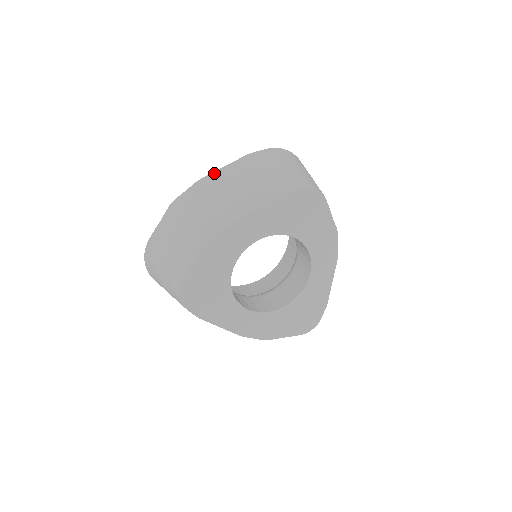
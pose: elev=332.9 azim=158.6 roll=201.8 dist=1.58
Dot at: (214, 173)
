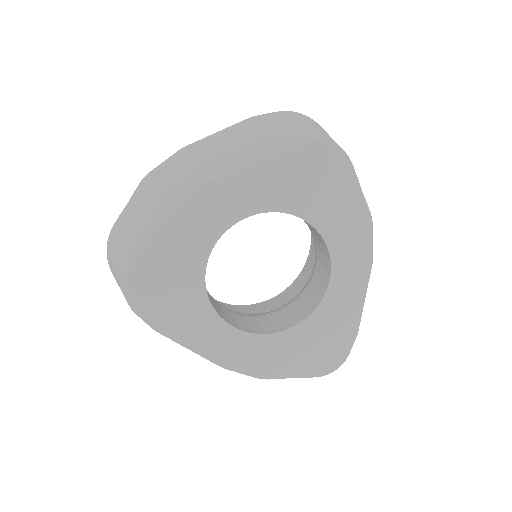
Dot at: (203, 139)
